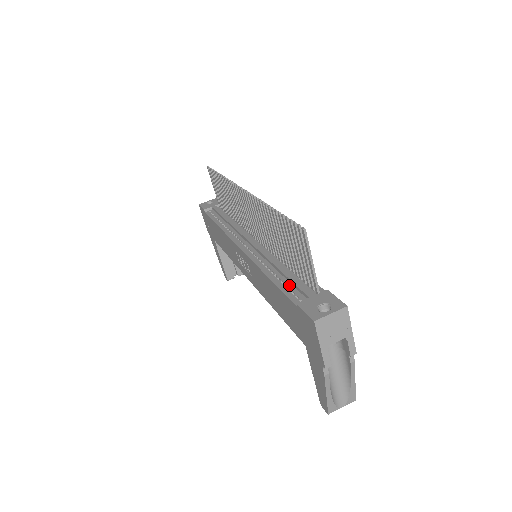
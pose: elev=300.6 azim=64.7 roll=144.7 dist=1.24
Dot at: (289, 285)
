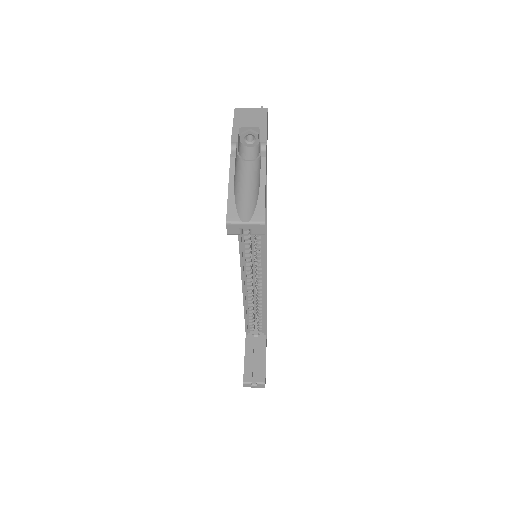
Dot at: occluded
